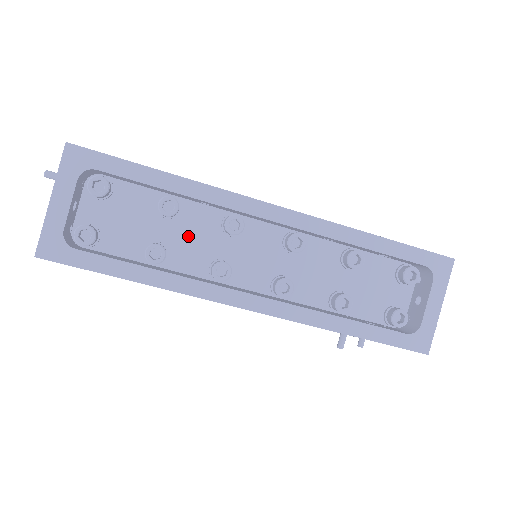
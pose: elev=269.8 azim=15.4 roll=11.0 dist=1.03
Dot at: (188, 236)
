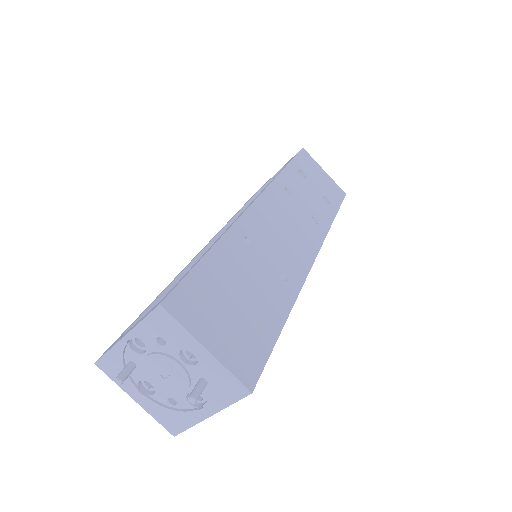
Dot at: occluded
